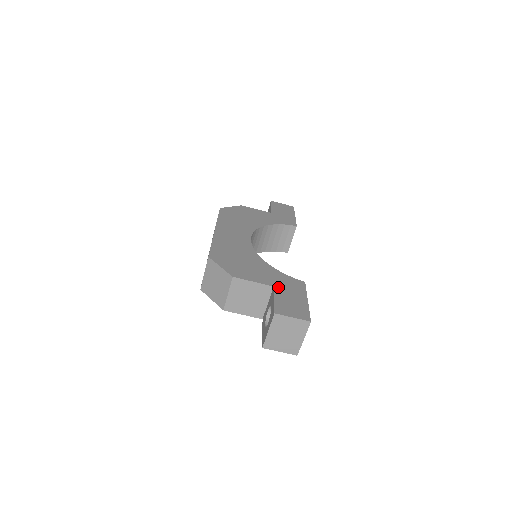
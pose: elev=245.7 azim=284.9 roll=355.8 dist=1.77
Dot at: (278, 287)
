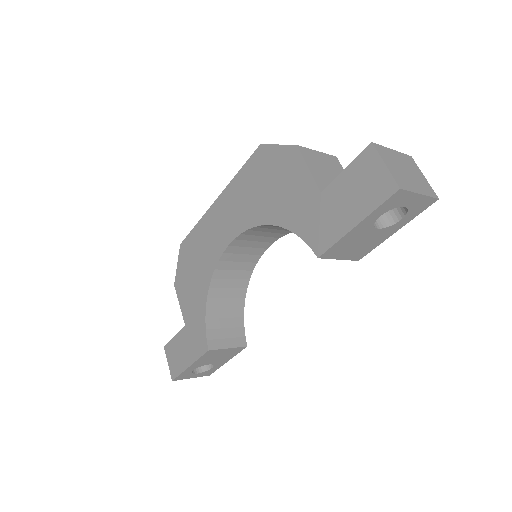
Dot at: occluded
